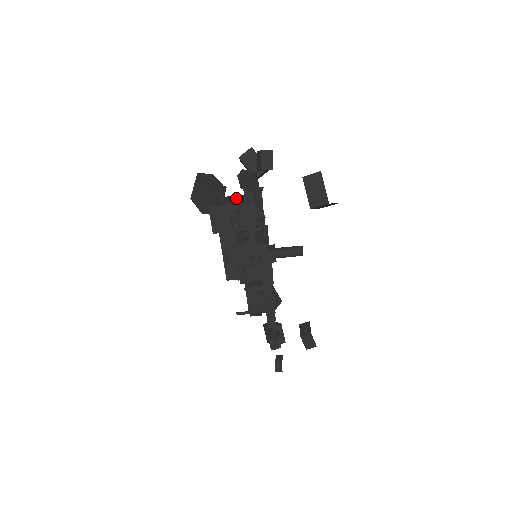
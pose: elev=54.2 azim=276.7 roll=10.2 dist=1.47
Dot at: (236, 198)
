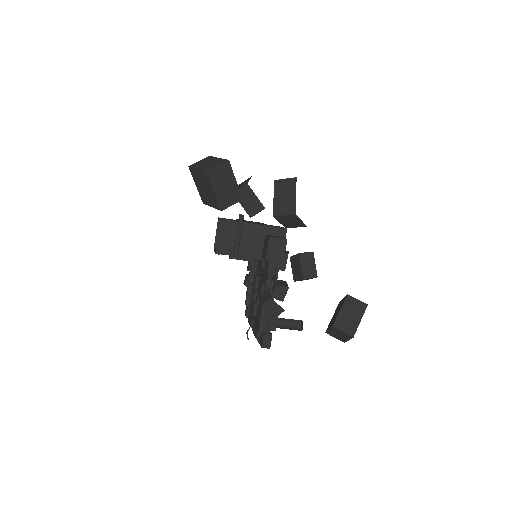
Dot at: (252, 236)
